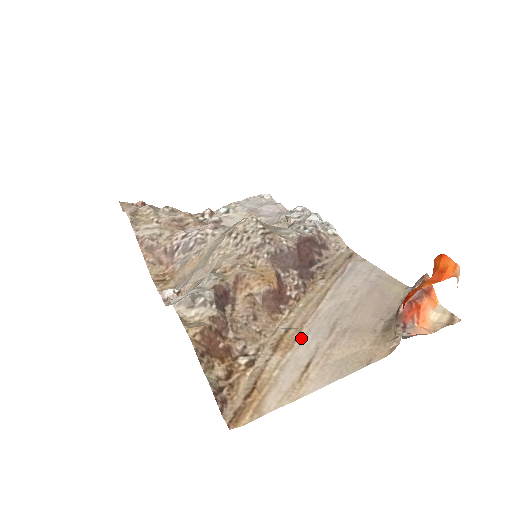
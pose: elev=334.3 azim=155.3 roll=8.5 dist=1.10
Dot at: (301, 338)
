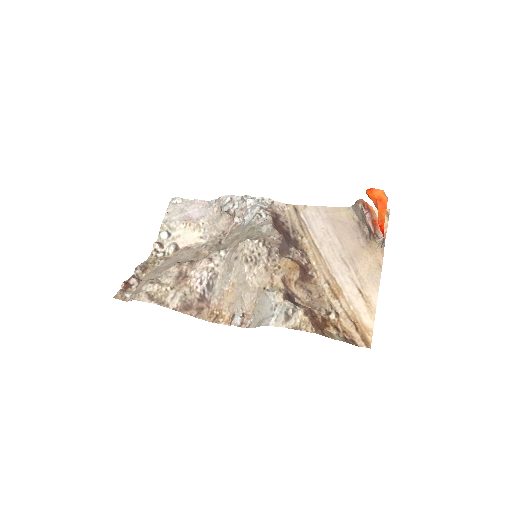
Dot at: (338, 281)
